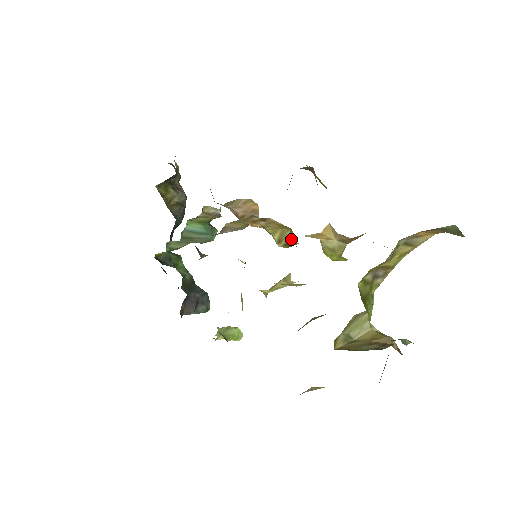
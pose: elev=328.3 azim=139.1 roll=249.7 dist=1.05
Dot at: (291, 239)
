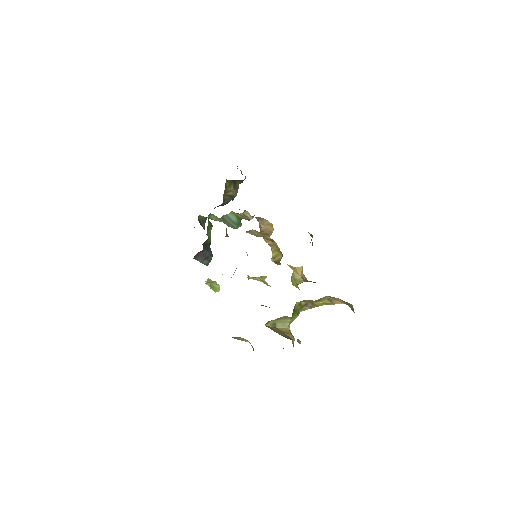
Dot at: (280, 260)
